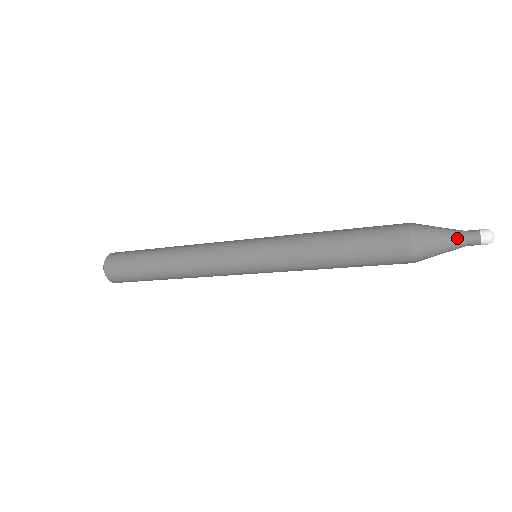
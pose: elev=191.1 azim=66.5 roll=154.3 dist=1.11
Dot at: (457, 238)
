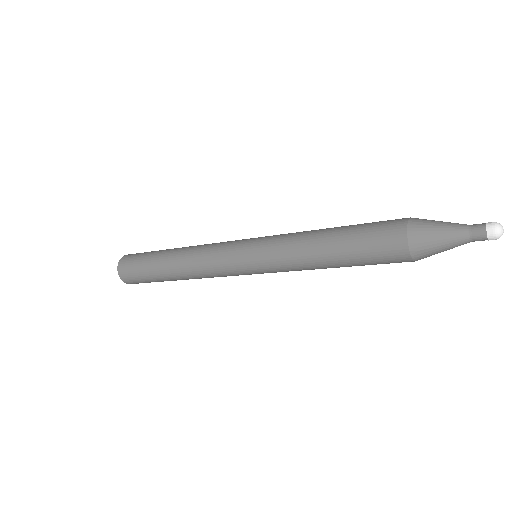
Dot at: (460, 232)
